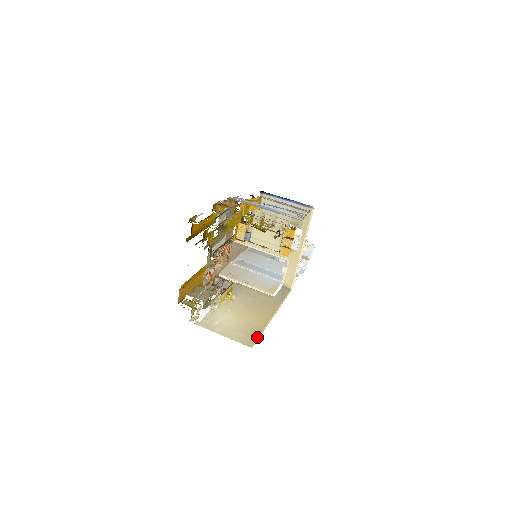
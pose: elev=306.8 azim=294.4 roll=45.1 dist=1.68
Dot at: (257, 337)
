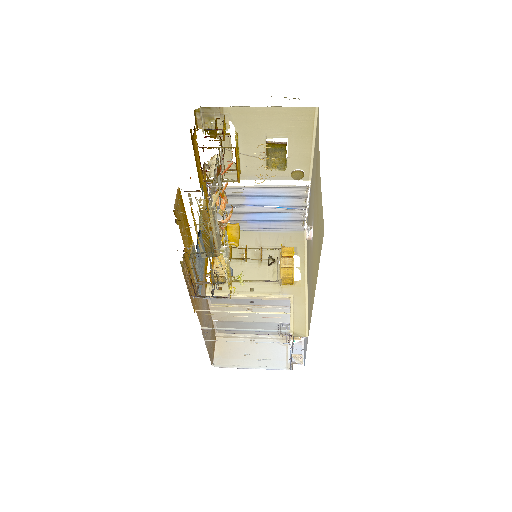
Dot at: occluded
